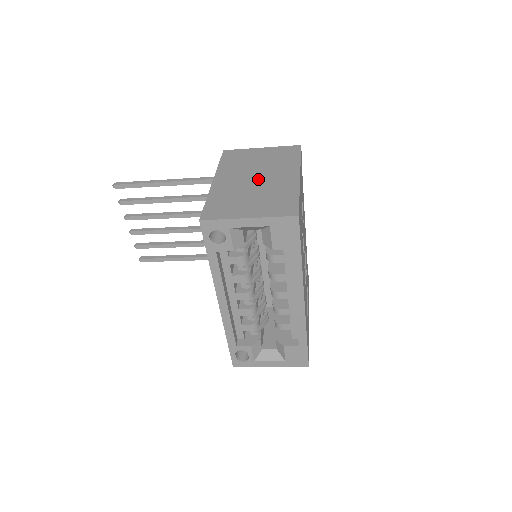
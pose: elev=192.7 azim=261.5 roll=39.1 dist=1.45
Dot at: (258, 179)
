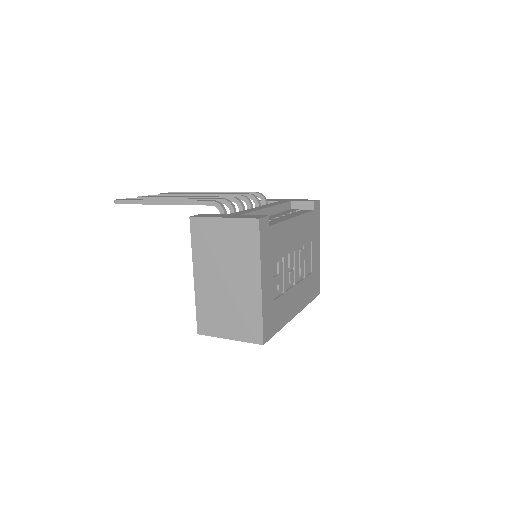
Dot at: (228, 283)
